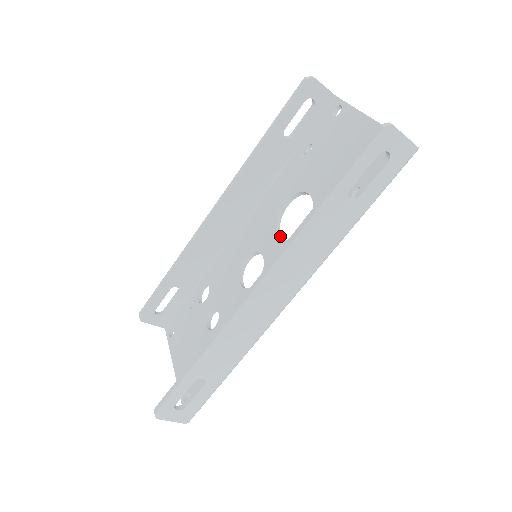
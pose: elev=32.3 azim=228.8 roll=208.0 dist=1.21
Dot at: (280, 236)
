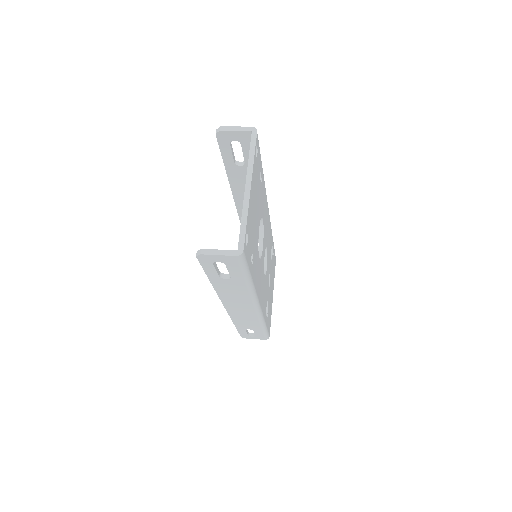
Dot at: (261, 246)
